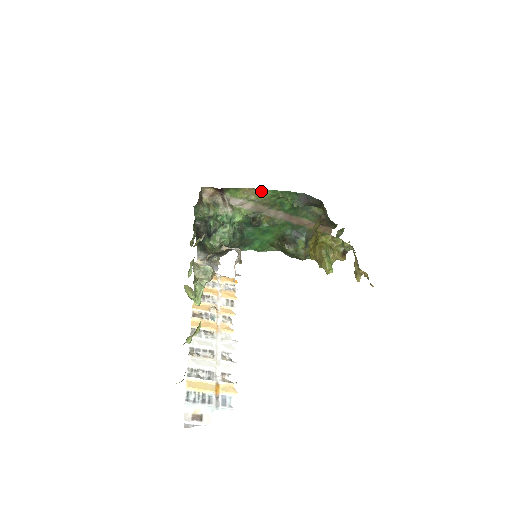
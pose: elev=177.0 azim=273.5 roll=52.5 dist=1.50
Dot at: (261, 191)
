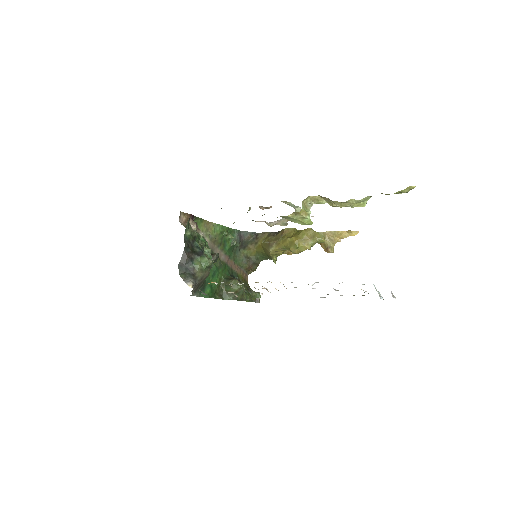
Dot at: (215, 226)
